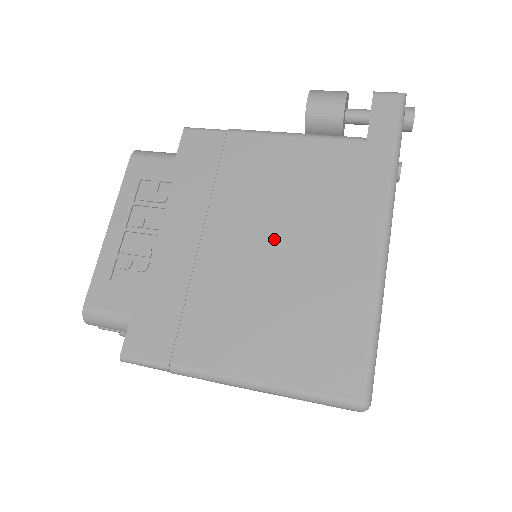
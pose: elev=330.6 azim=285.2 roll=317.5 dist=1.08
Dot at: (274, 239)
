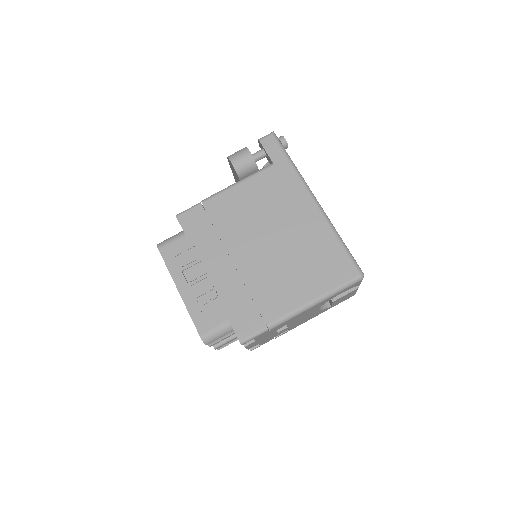
Dot at: (268, 237)
